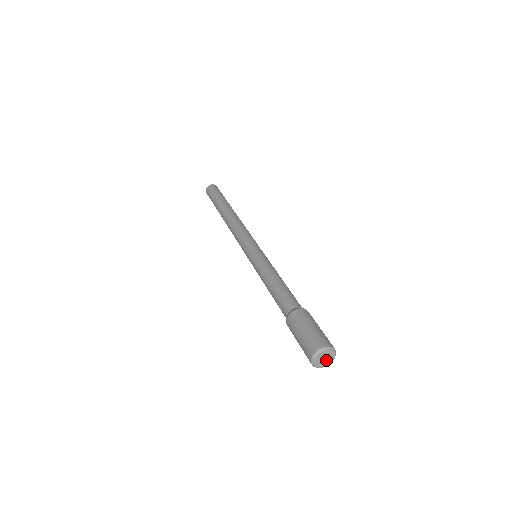
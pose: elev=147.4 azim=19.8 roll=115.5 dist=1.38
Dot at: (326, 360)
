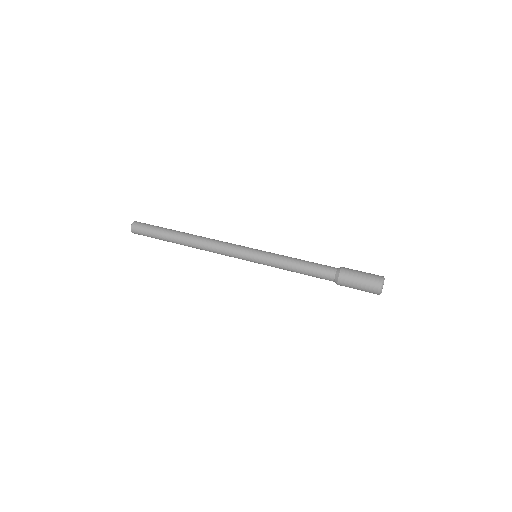
Dot at: occluded
